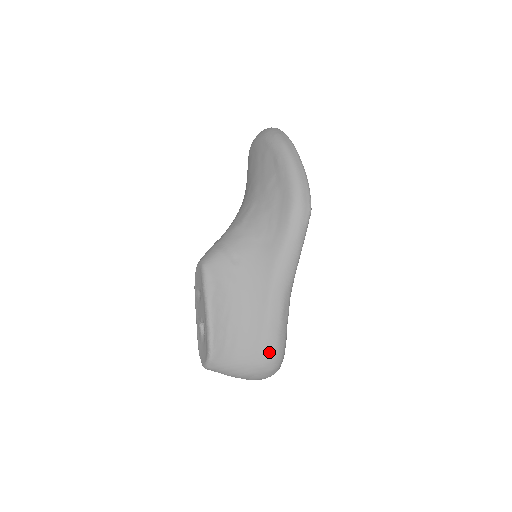
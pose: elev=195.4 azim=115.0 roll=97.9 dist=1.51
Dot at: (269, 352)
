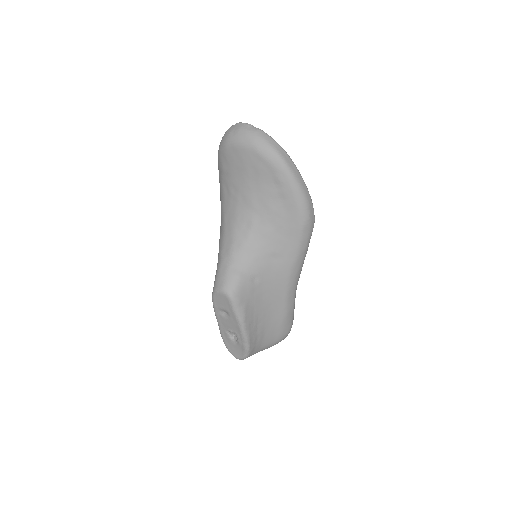
Dot at: (287, 330)
